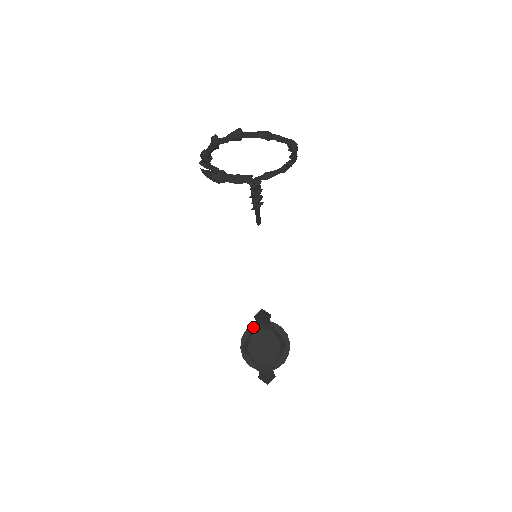
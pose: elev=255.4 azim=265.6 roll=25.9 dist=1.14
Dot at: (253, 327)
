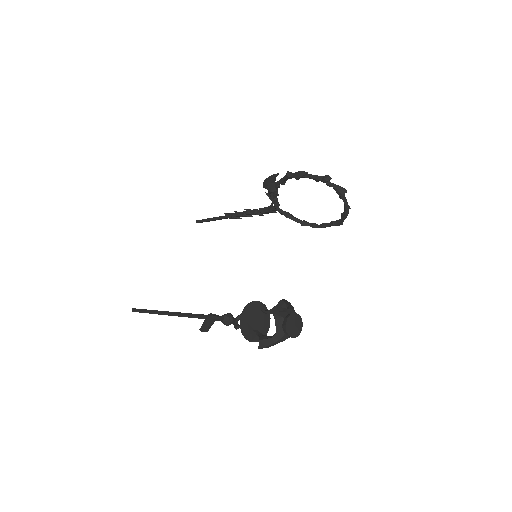
Dot at: (258, 303)
